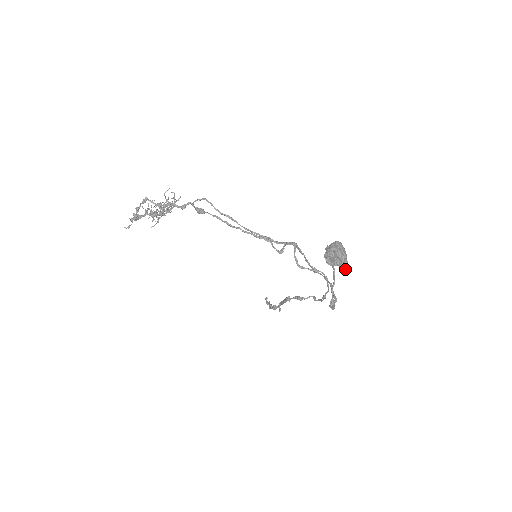
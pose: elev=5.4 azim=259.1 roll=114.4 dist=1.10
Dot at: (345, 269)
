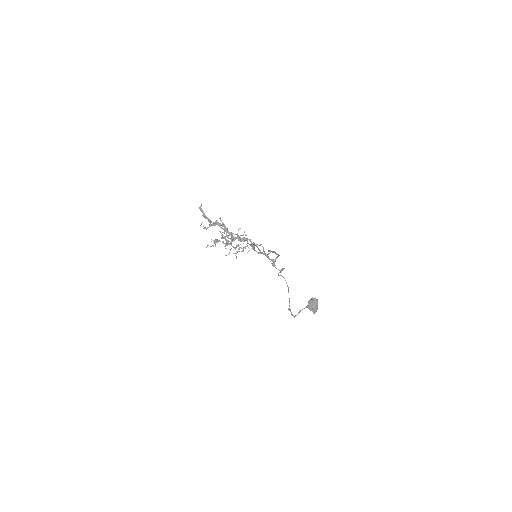
Dot at: (314, 313)
